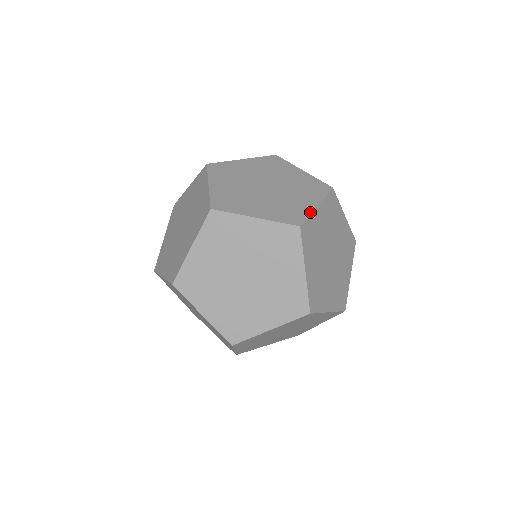
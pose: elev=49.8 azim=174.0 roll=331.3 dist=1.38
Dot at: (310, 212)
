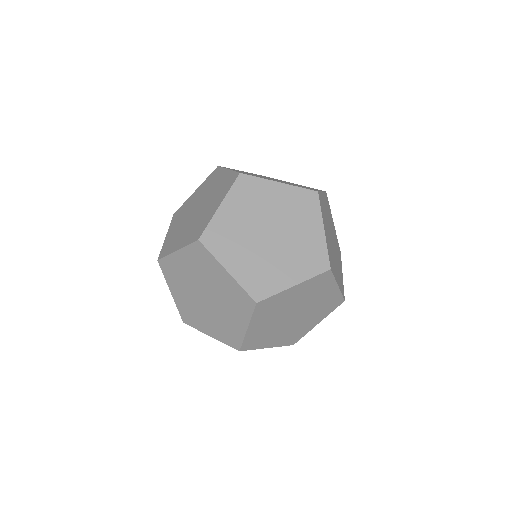
Dot at: occluded
